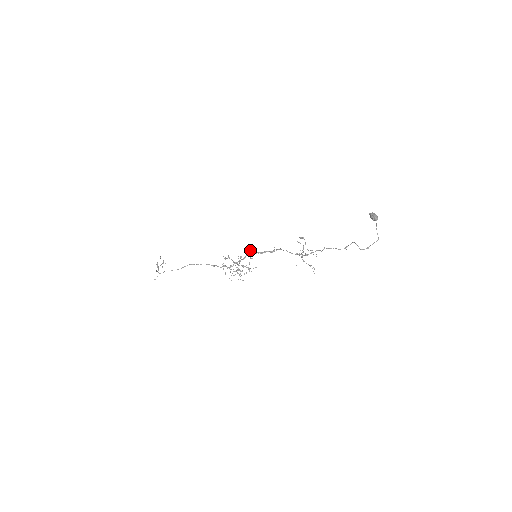
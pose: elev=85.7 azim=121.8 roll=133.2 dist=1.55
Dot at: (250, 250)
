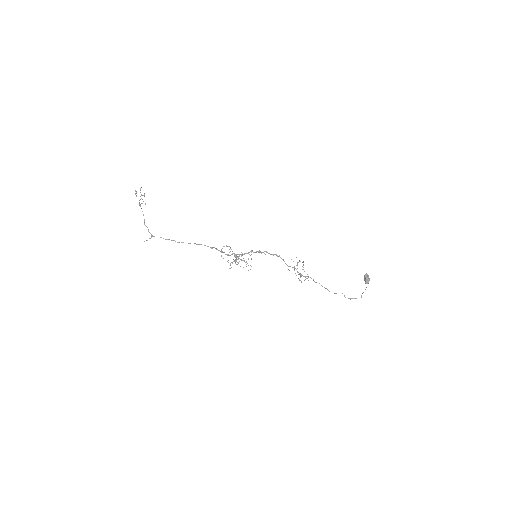
Dot at: (252, 250)
